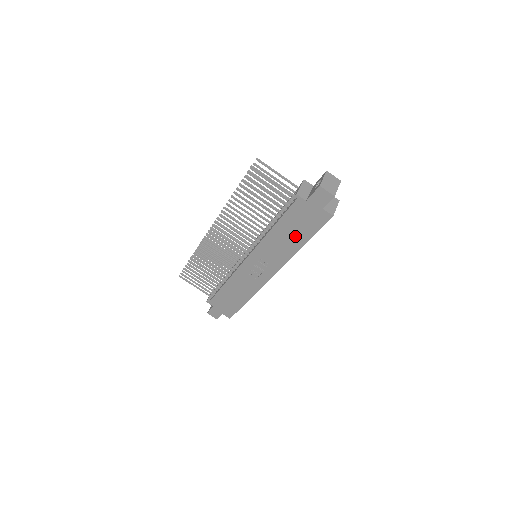
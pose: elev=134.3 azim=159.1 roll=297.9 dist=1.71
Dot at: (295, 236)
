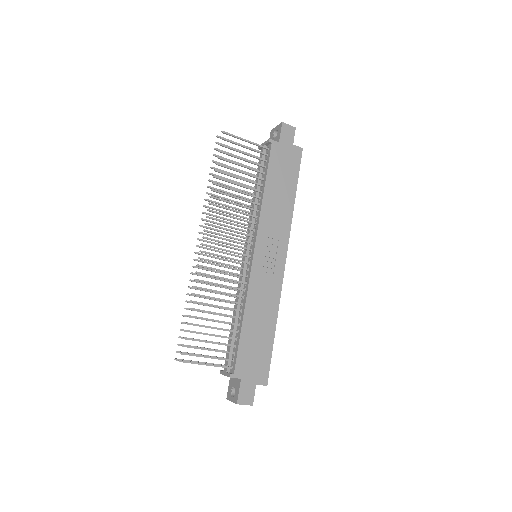
Dot at: (285, 189)
